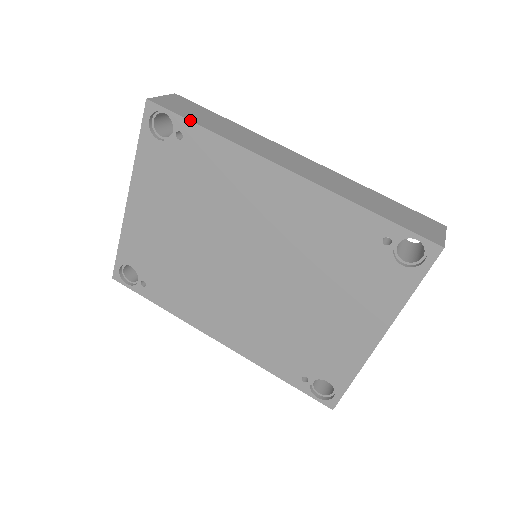
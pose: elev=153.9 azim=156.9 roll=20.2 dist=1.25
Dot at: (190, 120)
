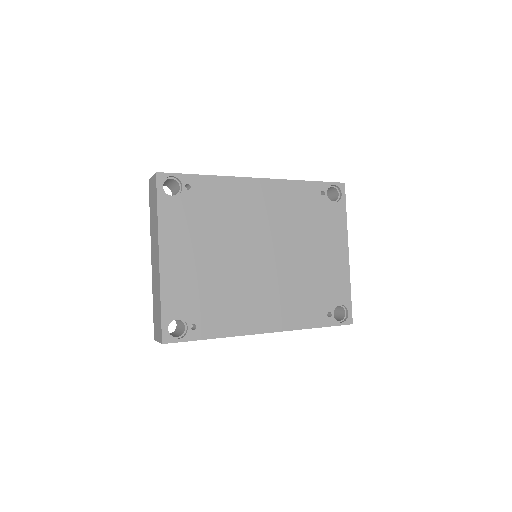
Dot at: (192, 174)
